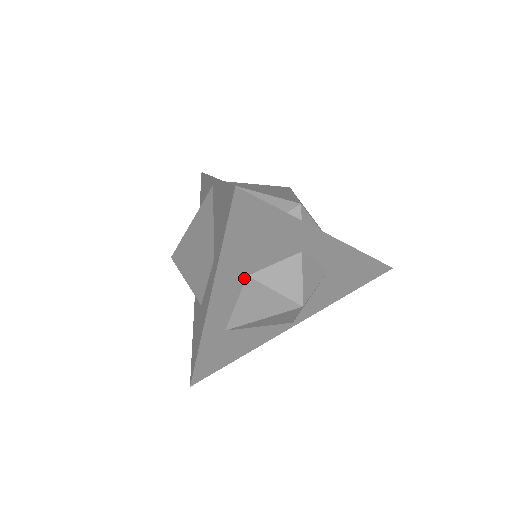
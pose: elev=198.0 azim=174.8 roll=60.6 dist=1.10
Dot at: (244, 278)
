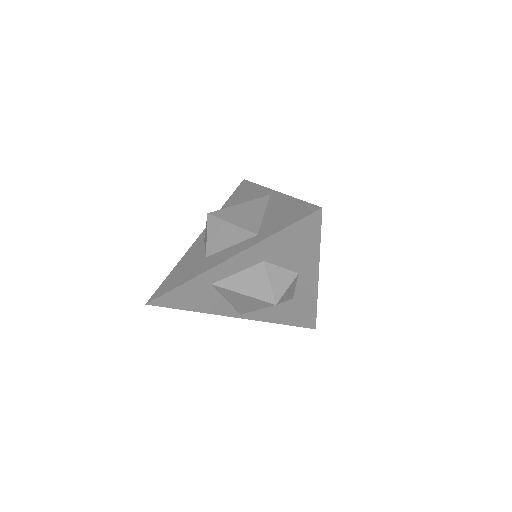
Dot at: (261, 261)
